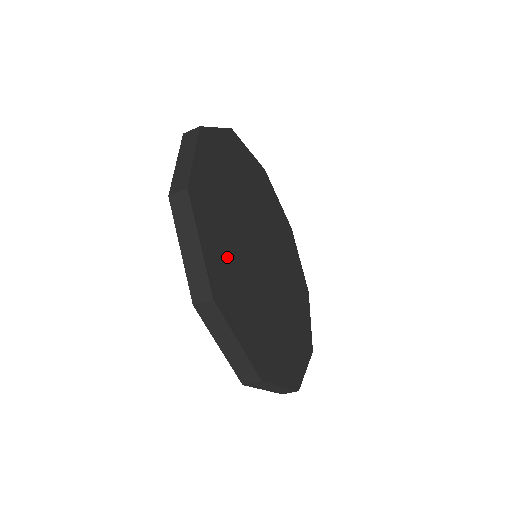
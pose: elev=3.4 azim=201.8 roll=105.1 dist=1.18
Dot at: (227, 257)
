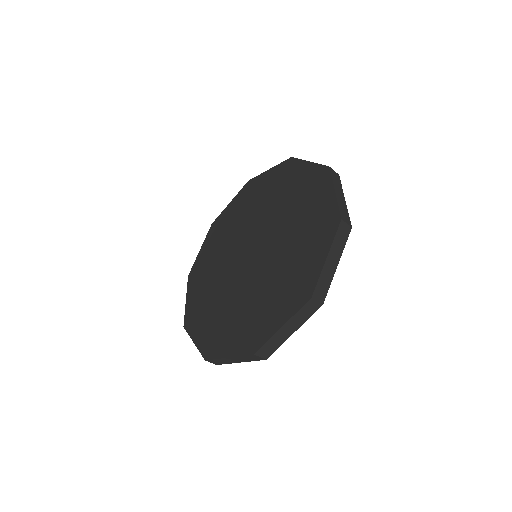
Dot at: occluded
